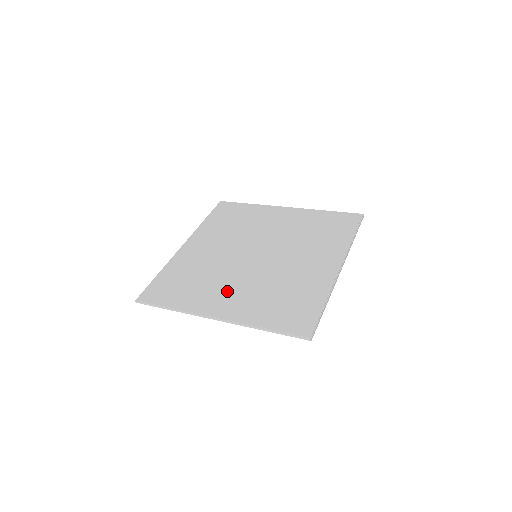
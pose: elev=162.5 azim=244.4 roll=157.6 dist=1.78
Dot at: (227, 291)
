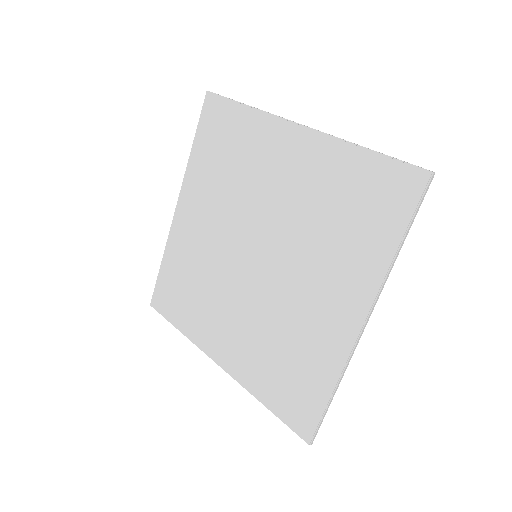
Dot at: (226, 324)
